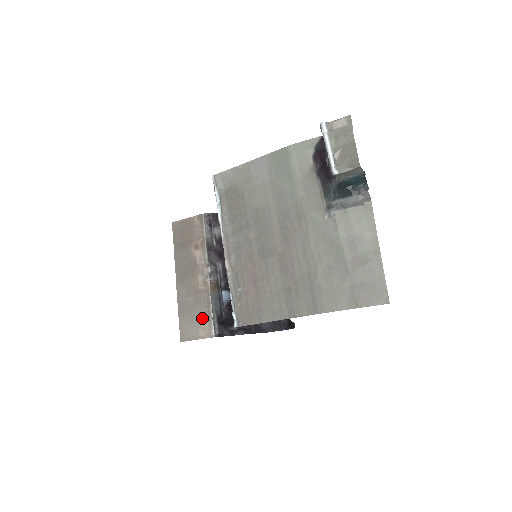
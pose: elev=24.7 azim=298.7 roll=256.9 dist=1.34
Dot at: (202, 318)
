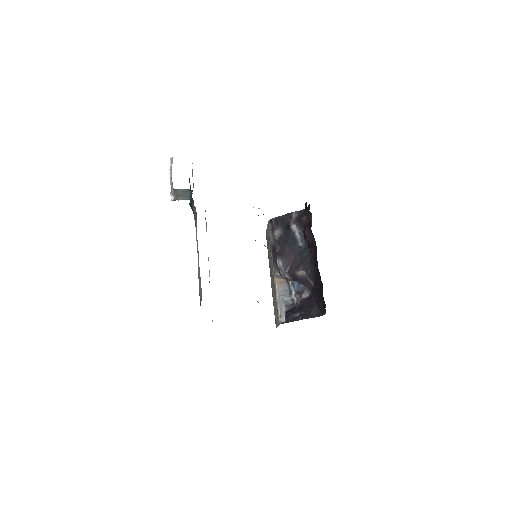
Dot at: (276, 309)
